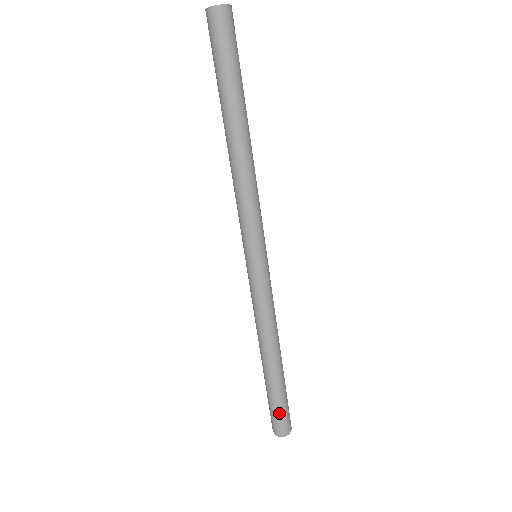
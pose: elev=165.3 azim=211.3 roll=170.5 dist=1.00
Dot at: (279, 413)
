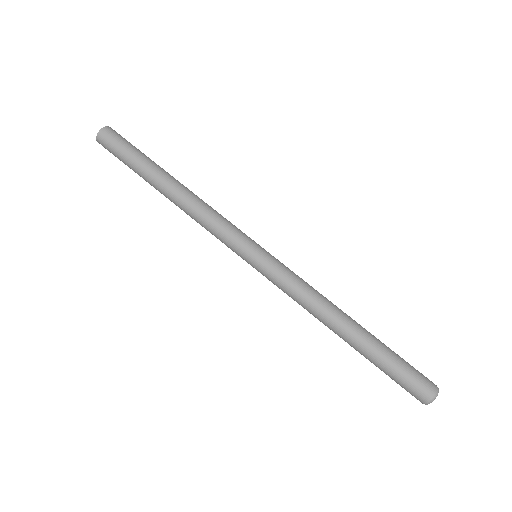
Dot at: (405, 373)
